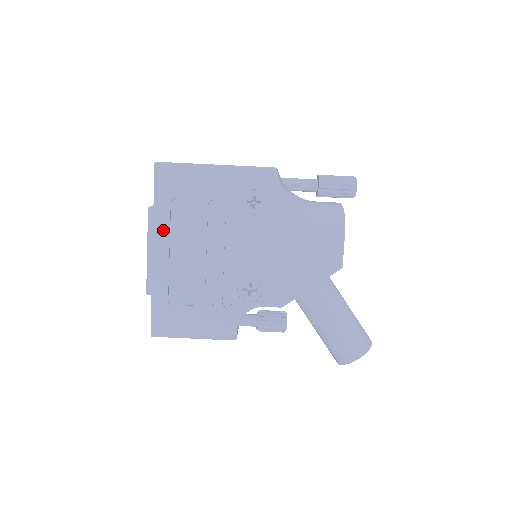
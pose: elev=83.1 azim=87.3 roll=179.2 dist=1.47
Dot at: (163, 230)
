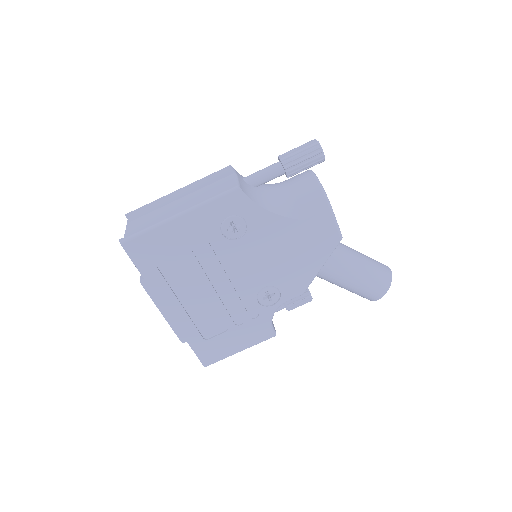
Dot at: (165, 292)
